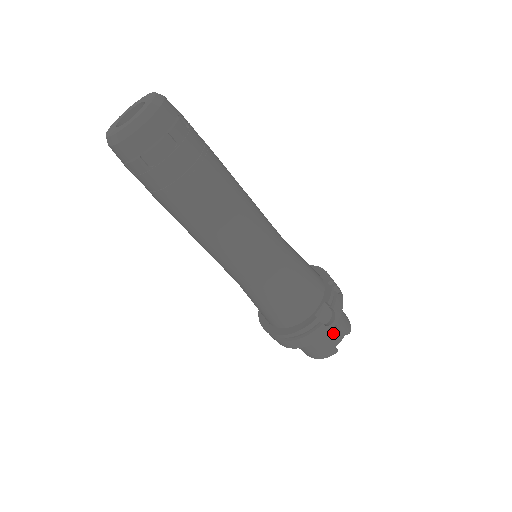
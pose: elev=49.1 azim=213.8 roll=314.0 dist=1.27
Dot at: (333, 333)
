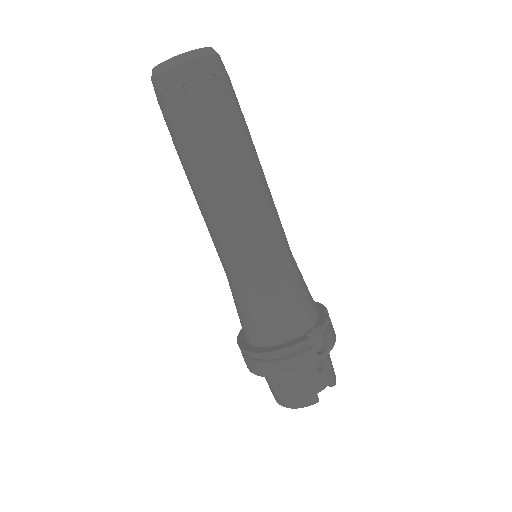
Dot at: (319, 373)
